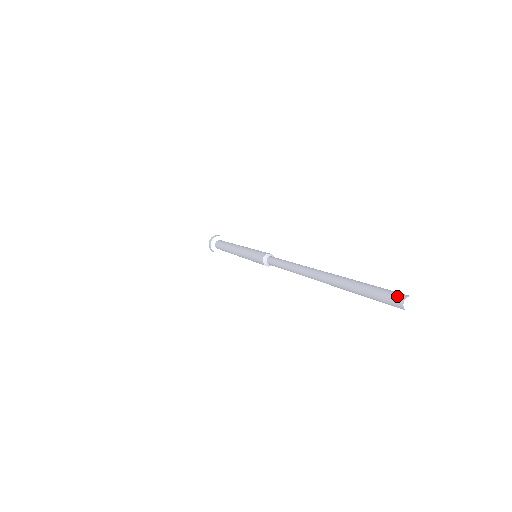
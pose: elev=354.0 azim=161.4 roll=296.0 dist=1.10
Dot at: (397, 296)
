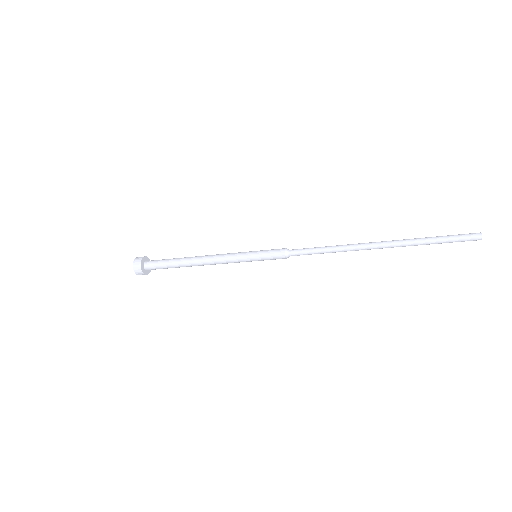
Dot at: (474, 233)
